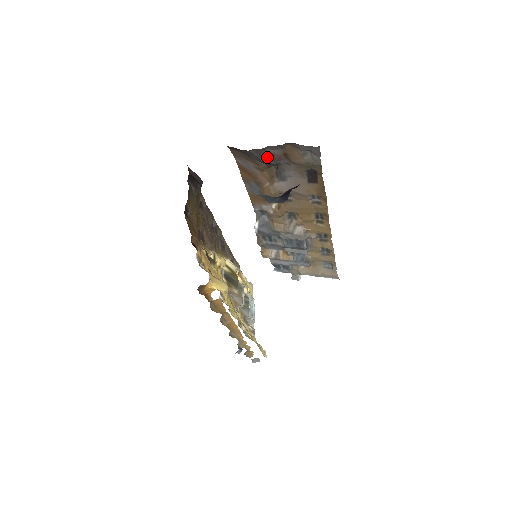
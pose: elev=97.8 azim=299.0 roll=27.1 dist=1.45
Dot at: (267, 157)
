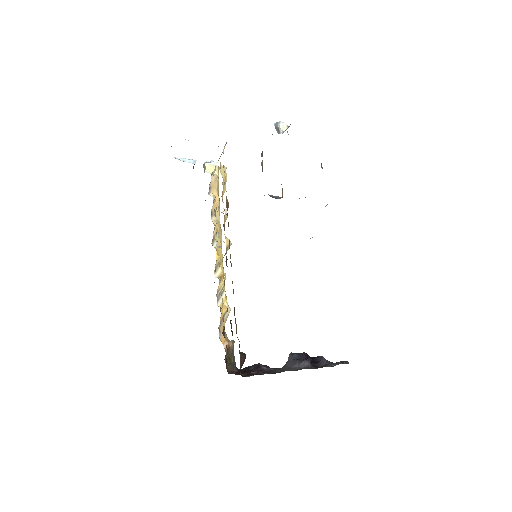
Dot at: occluded
